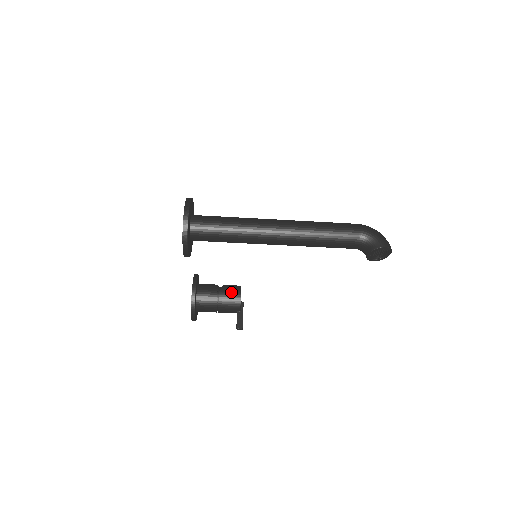
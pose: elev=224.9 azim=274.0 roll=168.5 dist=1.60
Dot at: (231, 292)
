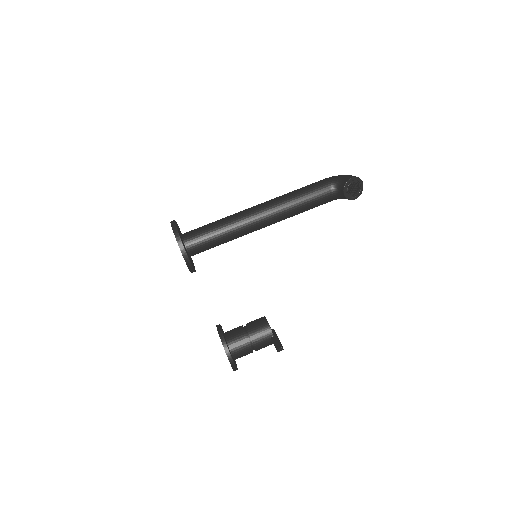
Dot at: (257, 322)
